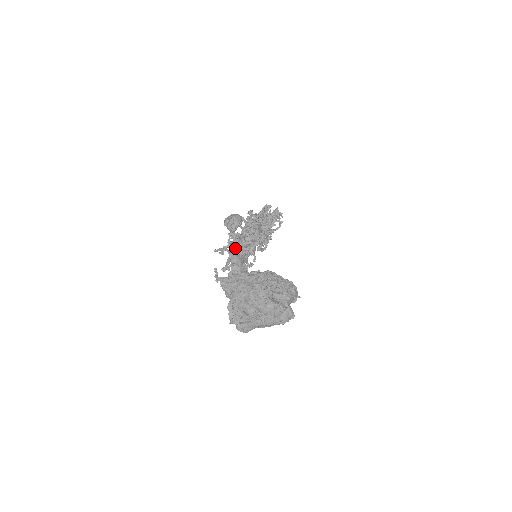
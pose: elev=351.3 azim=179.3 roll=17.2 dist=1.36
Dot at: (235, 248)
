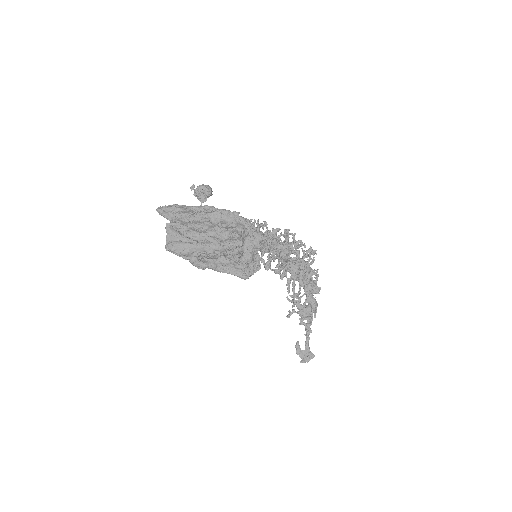
Dot at: occluded
